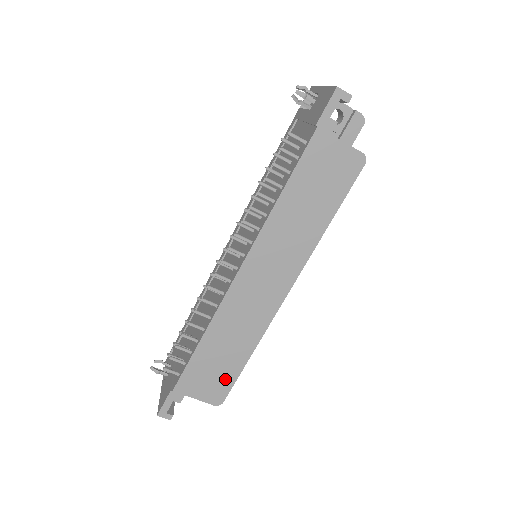
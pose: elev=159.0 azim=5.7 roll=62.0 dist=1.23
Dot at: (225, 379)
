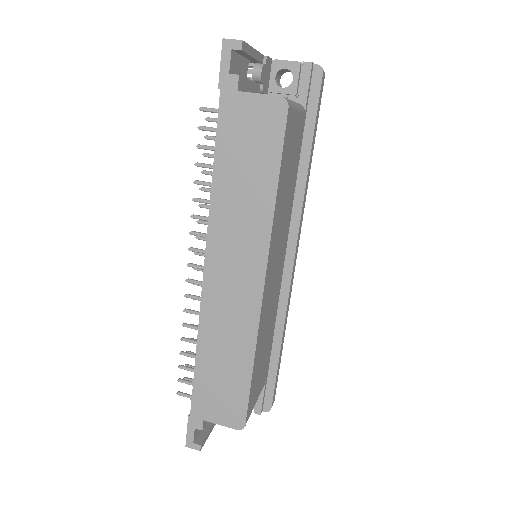
Dot at: (237, 397)
